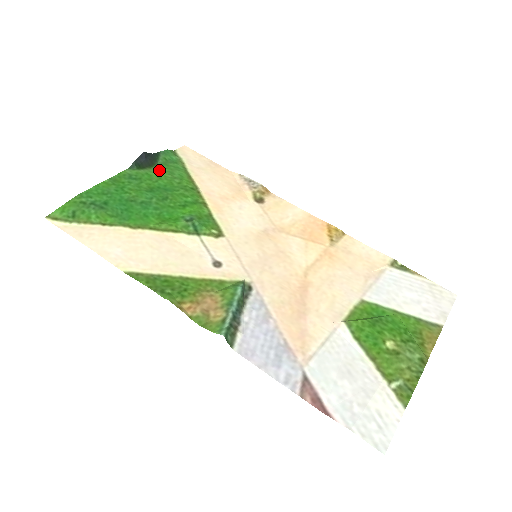
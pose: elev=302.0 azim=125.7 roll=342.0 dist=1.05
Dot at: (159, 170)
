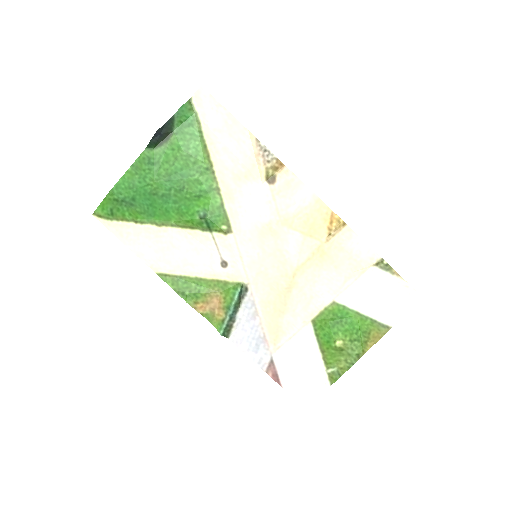
Dot at: (175, 145)
